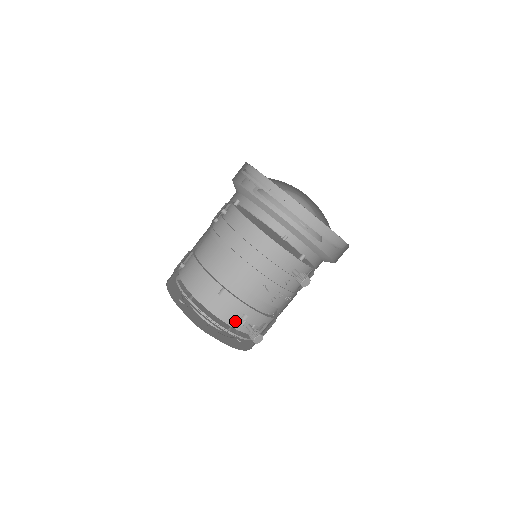
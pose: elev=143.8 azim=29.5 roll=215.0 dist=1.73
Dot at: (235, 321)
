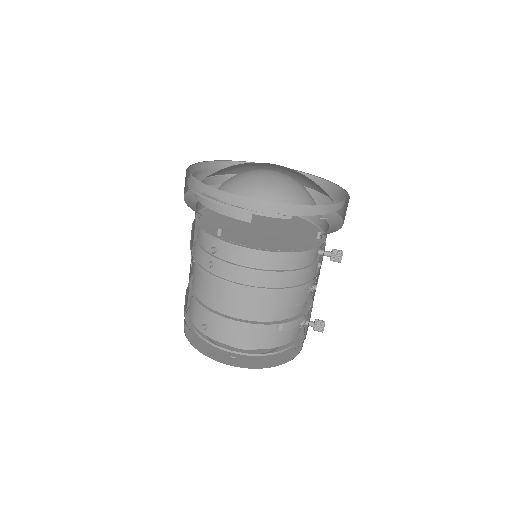
Dot at: (297, 332)
